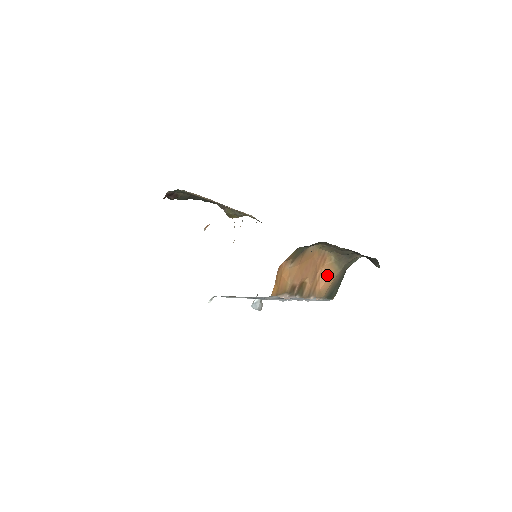
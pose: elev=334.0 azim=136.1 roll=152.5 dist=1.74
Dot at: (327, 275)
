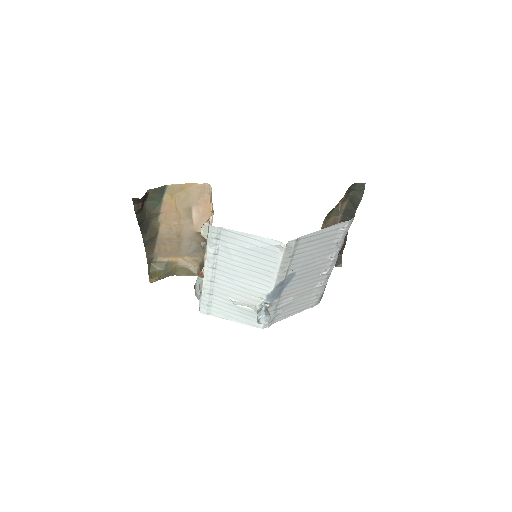
Dot at: occluded
